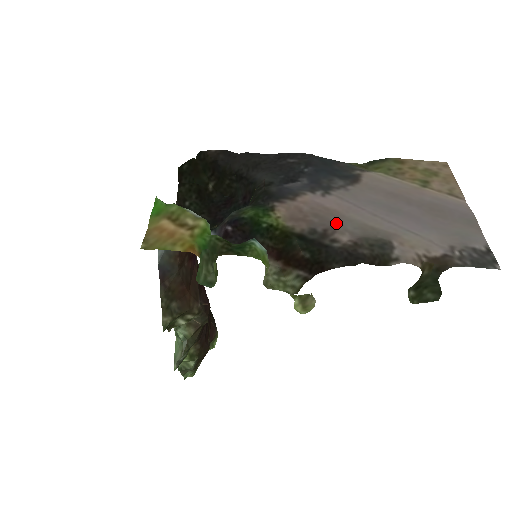
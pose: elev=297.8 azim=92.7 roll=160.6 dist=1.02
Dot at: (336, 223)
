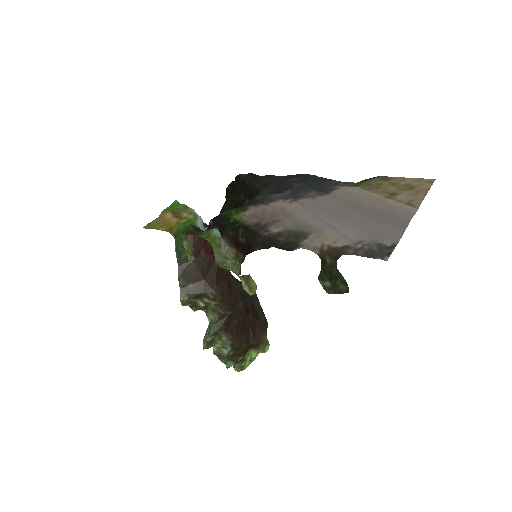
Dot at: (278, 219)
